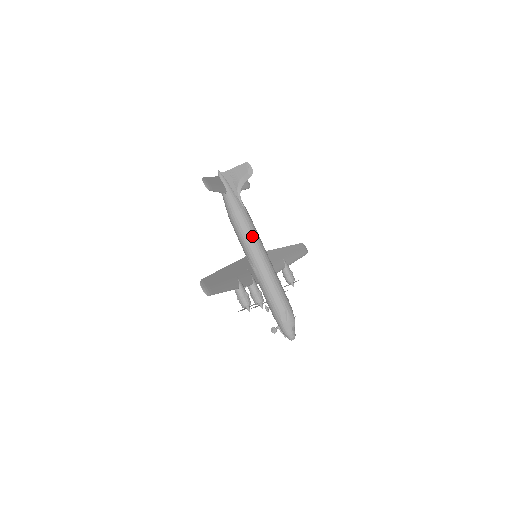
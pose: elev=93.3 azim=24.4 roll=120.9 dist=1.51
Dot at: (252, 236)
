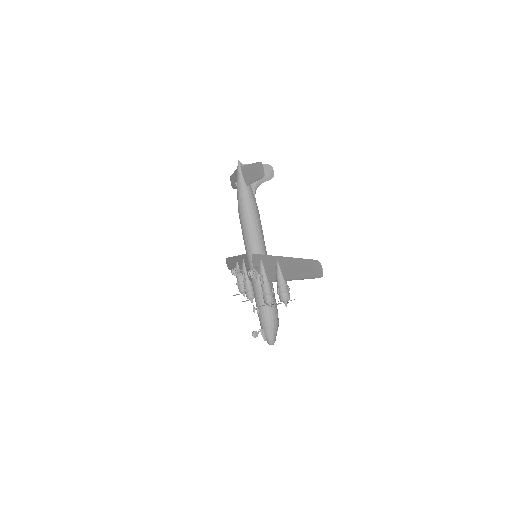
Dot at: (263, 235)
